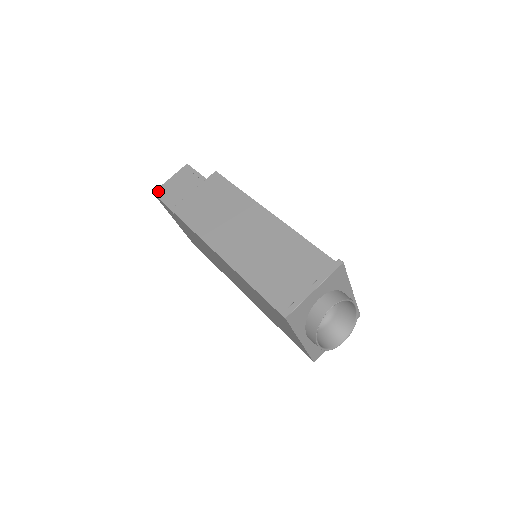
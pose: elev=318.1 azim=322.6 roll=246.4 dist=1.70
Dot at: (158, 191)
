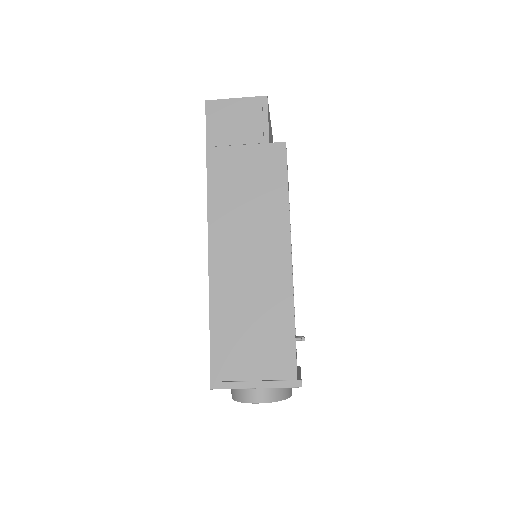
Dot at: (212, 104)
